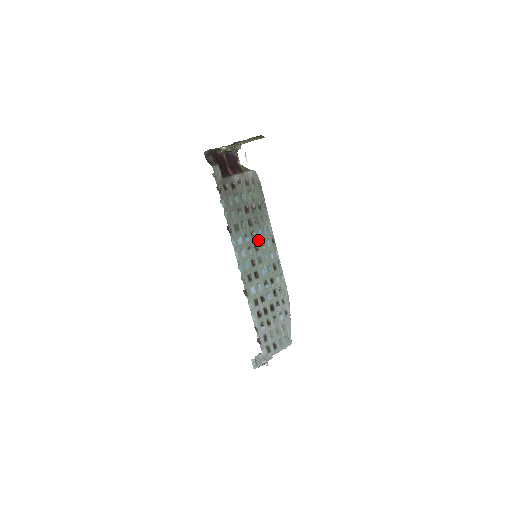
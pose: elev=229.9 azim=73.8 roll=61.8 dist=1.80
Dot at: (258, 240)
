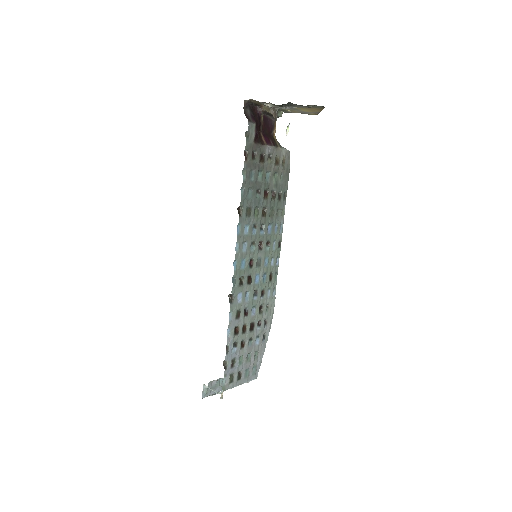
Dot at: (265, 237)
